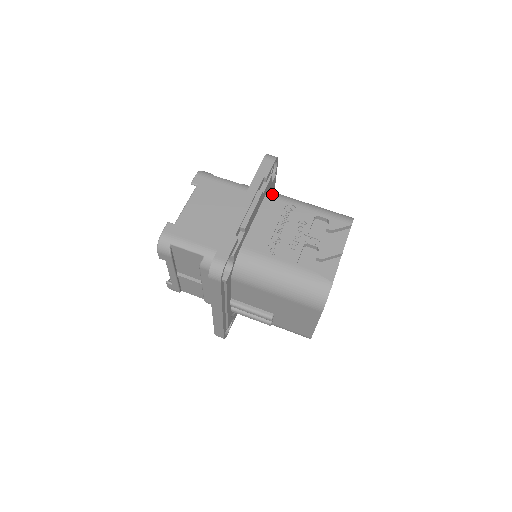
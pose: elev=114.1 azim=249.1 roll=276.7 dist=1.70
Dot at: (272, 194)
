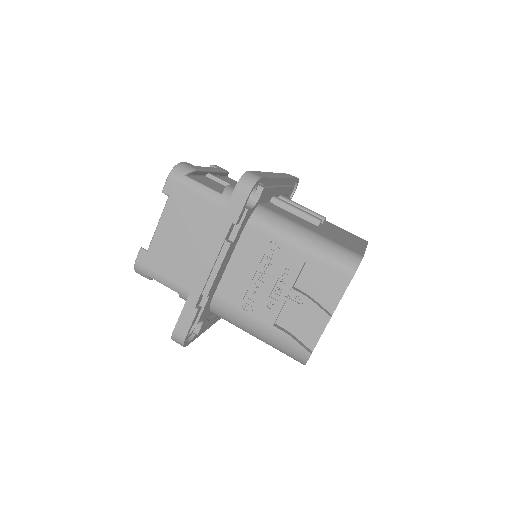
Dot at: (255, 221)
